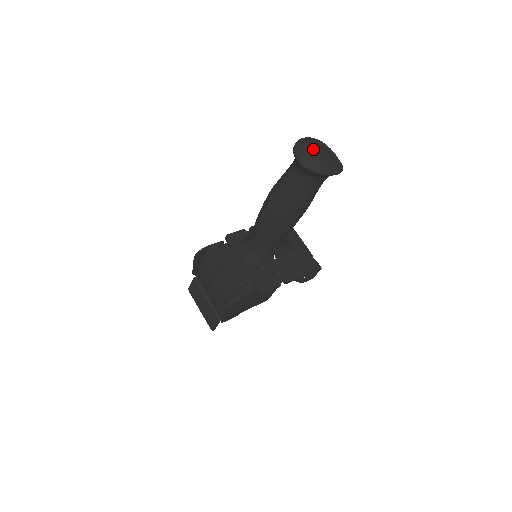
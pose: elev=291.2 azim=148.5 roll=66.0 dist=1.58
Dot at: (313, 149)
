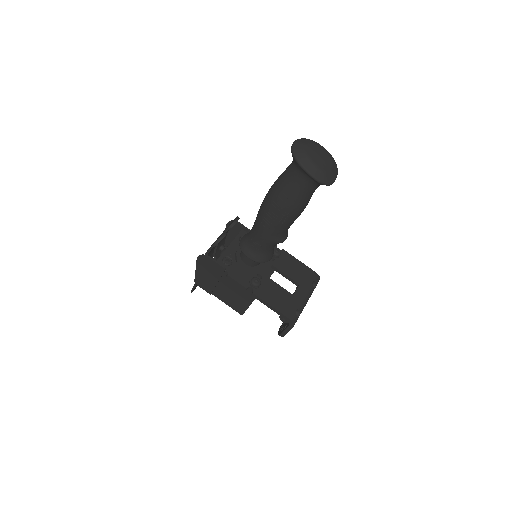
Dot at: (312, 147)
